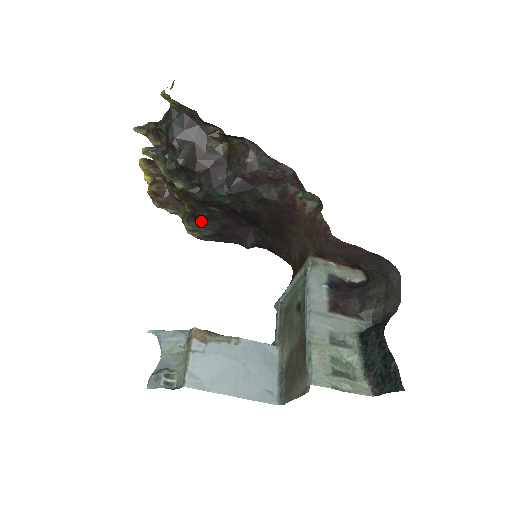
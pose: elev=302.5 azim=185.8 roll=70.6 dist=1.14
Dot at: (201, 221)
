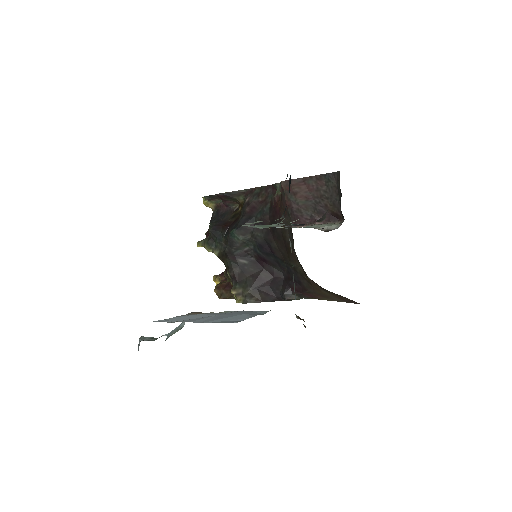
Dot at: (239, 281)
